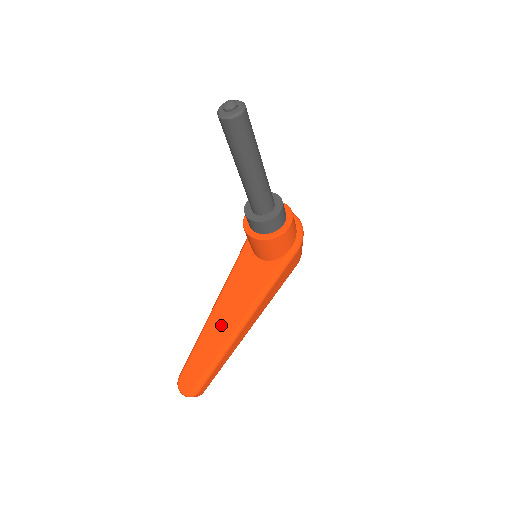
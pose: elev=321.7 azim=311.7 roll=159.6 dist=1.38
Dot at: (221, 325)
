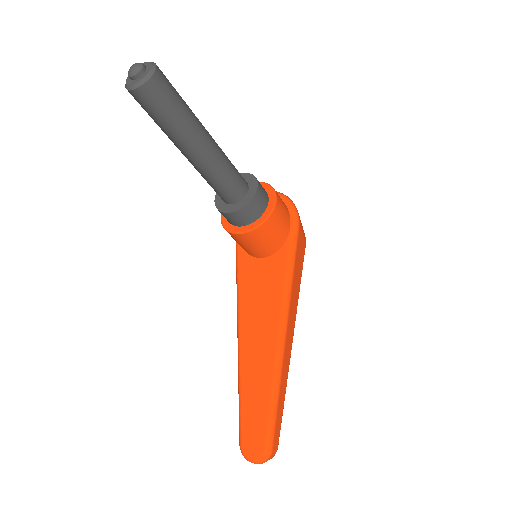
Dot at: (257, 356)
